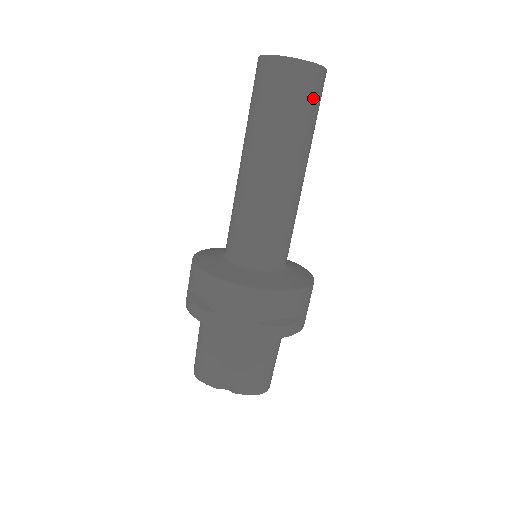
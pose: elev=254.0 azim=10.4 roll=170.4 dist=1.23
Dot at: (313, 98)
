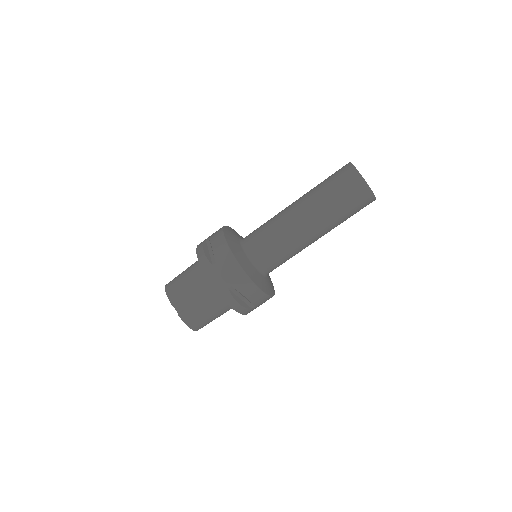
Dot at: (357, 207)
